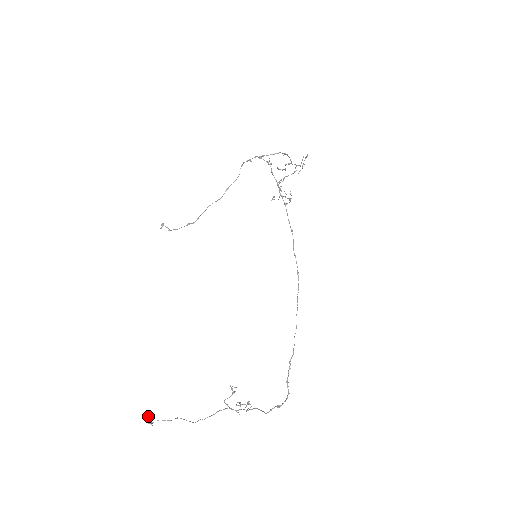
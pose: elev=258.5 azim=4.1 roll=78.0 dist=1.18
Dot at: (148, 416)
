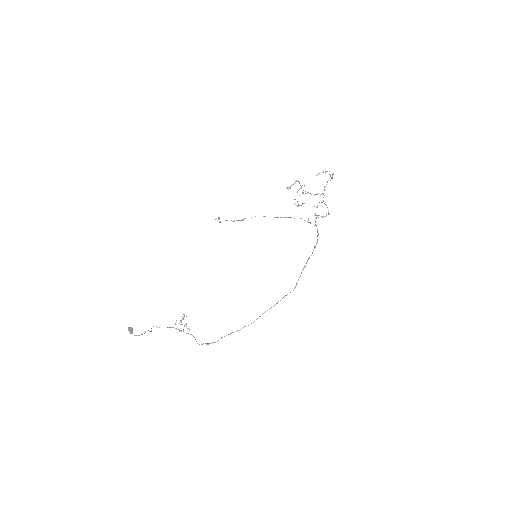
Dot at: (132, 330)
